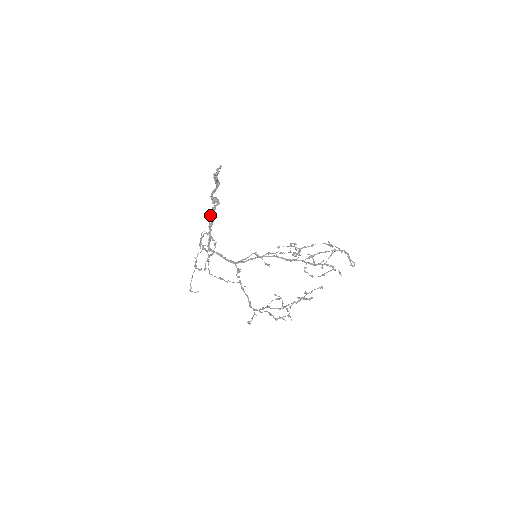
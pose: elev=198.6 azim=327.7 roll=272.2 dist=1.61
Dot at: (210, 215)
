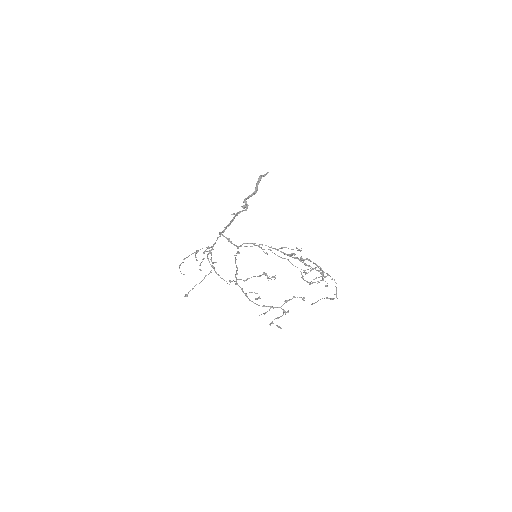
Dot at: occluded
